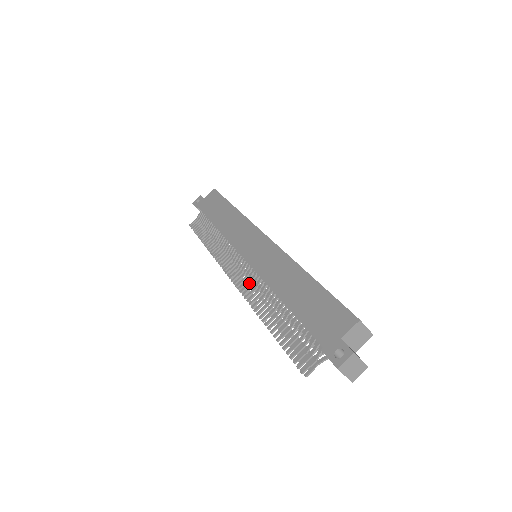
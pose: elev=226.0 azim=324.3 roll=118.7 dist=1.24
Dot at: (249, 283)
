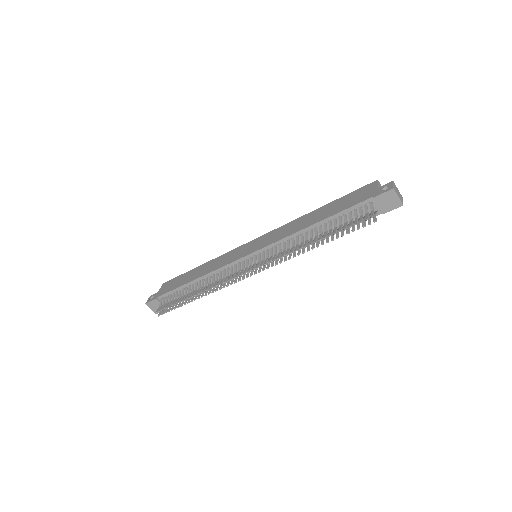
Dot at: (271, 256)
